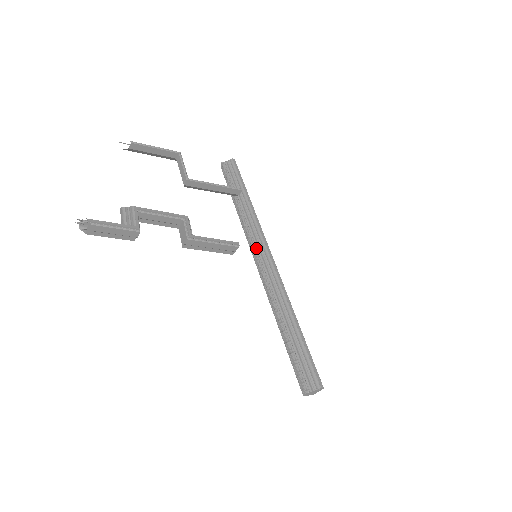
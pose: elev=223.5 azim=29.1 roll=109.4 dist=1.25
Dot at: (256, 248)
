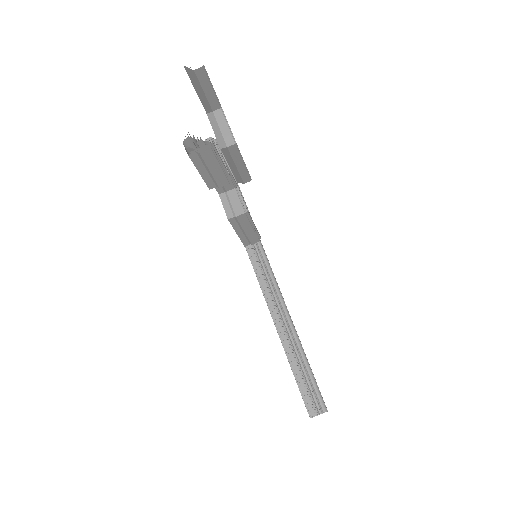
Dot at: (254, 247)
